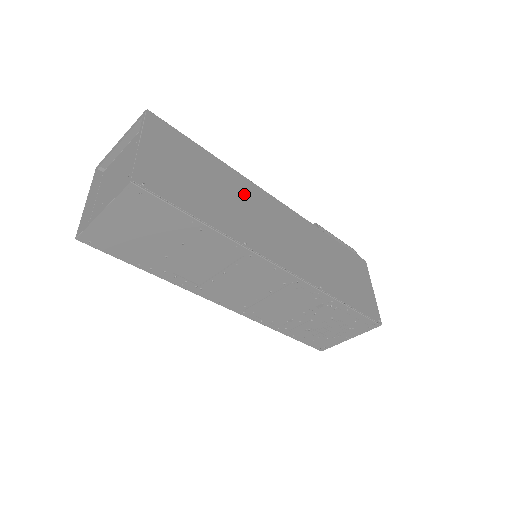
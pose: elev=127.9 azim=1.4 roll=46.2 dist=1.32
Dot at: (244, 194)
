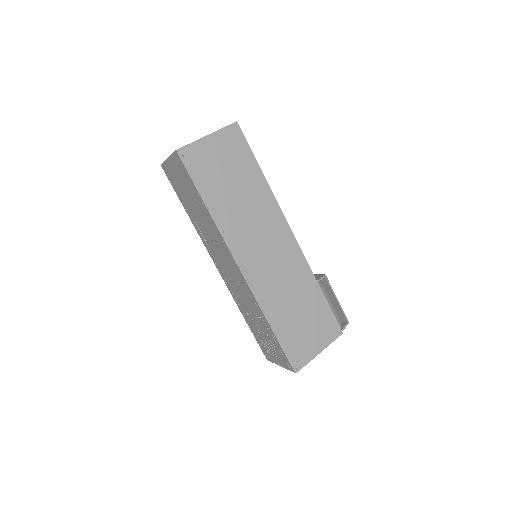
Dot at: (262, 209)
